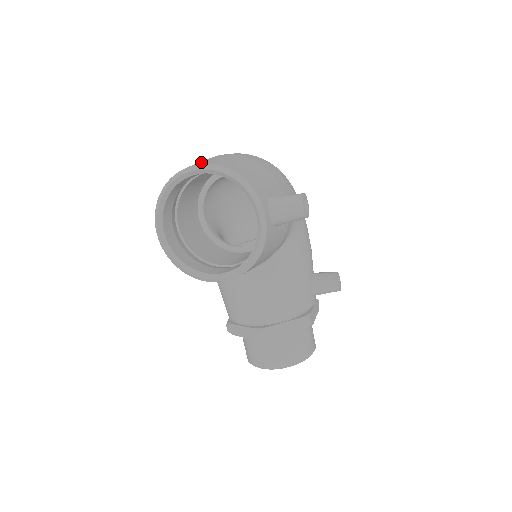
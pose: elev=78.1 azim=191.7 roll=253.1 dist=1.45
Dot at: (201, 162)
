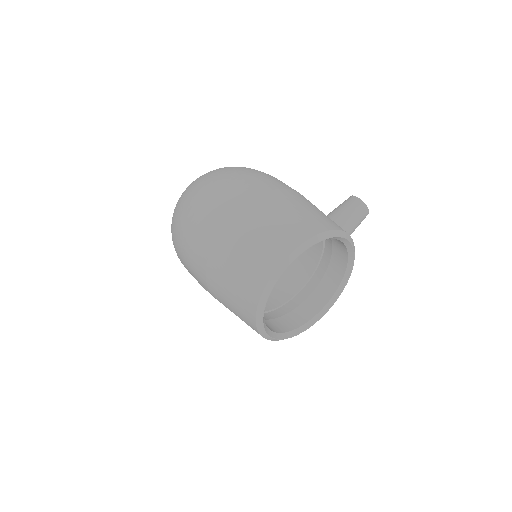
Dot at: (278, 242)
